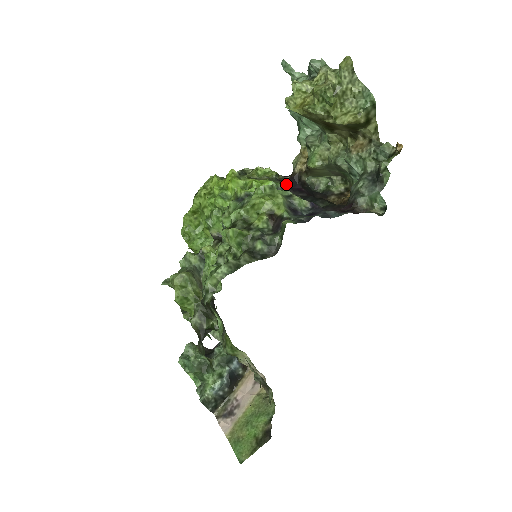
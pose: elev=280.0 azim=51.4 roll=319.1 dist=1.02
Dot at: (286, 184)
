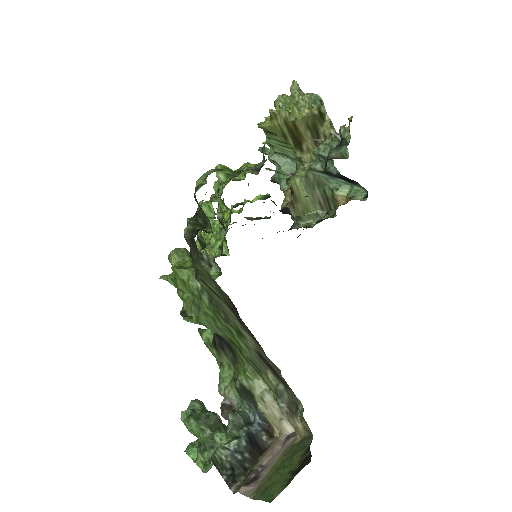
Dot at: occluded
